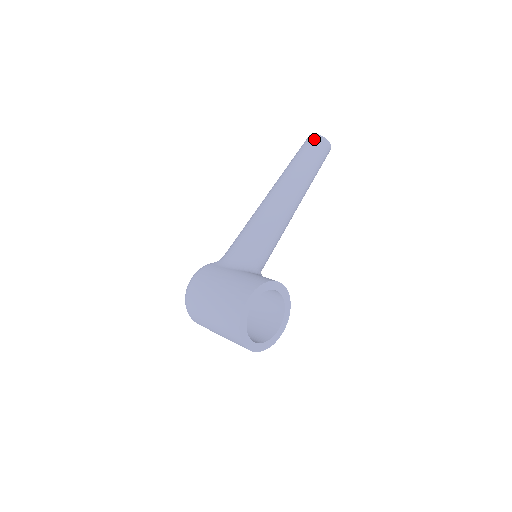
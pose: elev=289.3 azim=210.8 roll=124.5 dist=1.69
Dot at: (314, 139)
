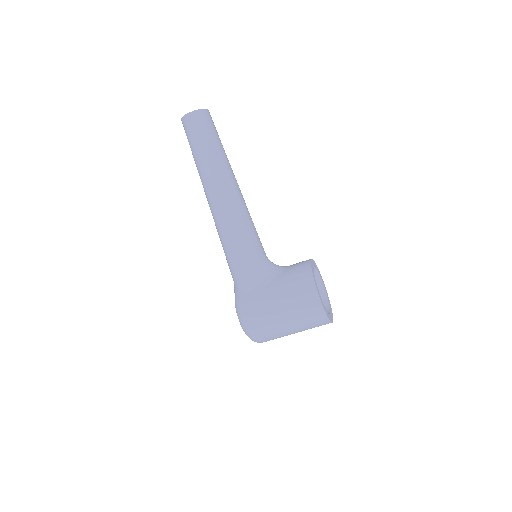
Dot at: (196, 118)
